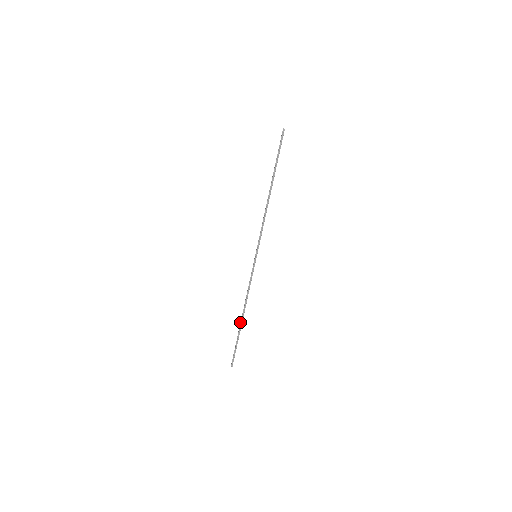
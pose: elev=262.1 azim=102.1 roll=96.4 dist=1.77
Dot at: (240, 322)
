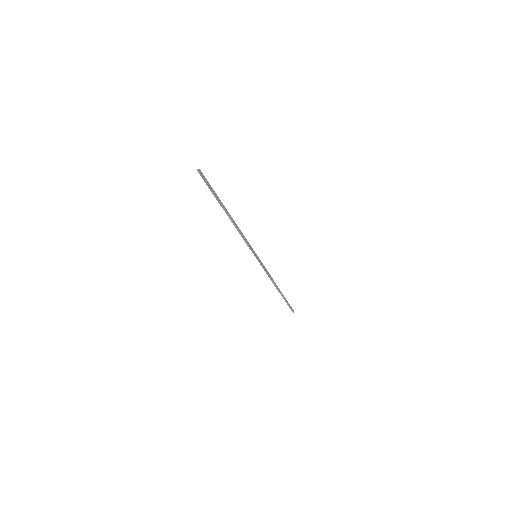
Dot at: occluded
